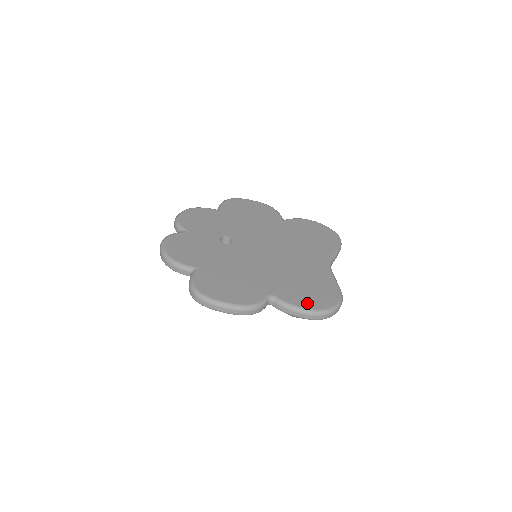
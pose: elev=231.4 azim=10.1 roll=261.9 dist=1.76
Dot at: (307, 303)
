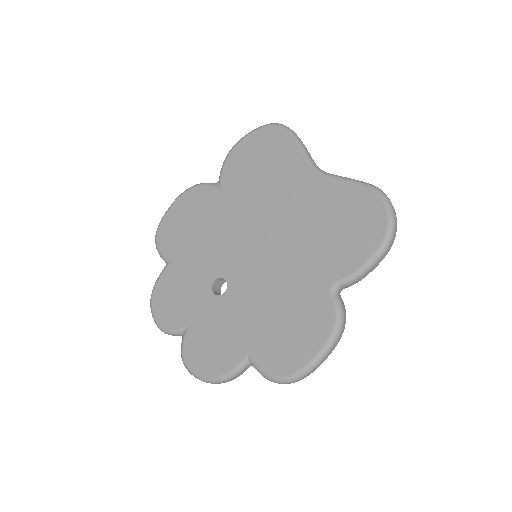
Dot at: (366, 247)
